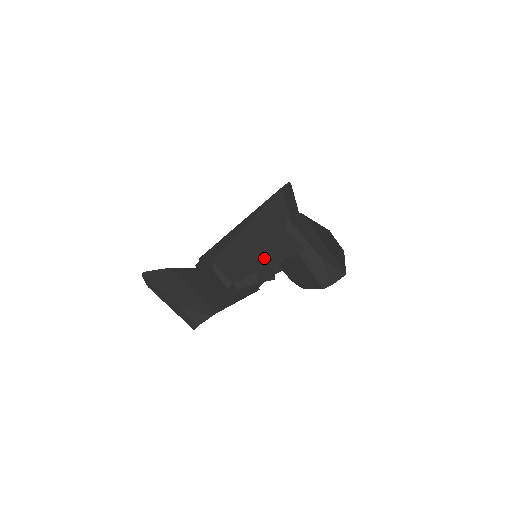
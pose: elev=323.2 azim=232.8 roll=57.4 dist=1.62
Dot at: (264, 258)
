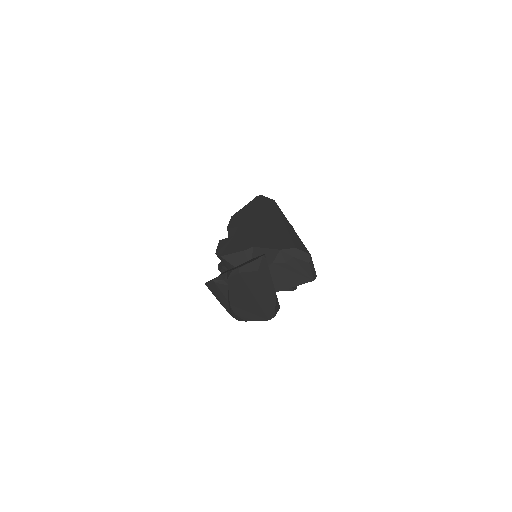
Dot at: occluded
